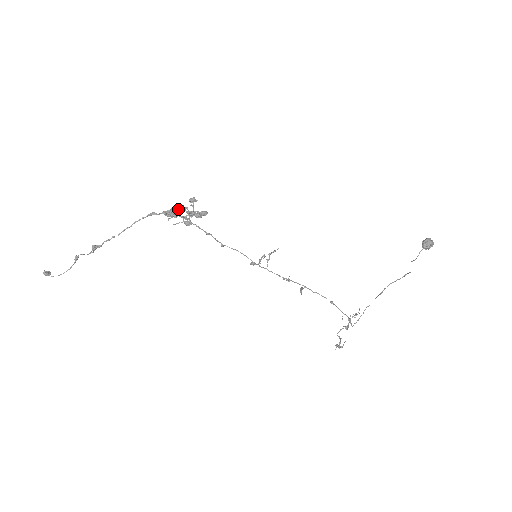
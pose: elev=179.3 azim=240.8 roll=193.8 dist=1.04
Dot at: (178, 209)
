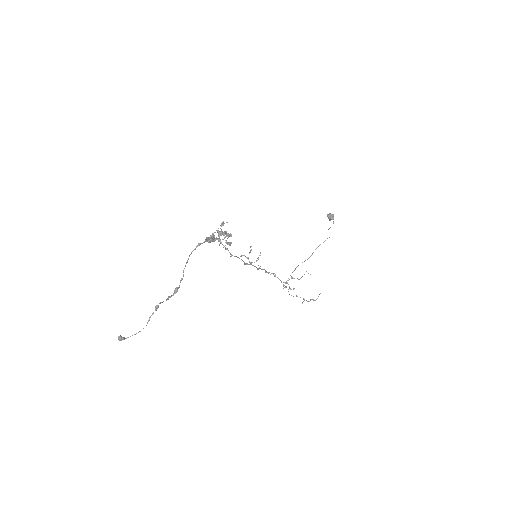
Dot at: (220, 234)
